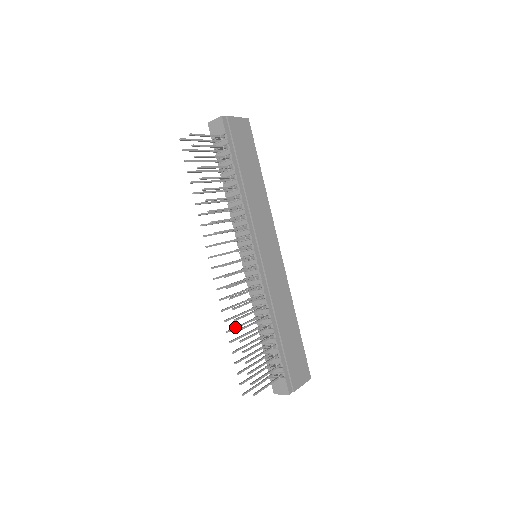
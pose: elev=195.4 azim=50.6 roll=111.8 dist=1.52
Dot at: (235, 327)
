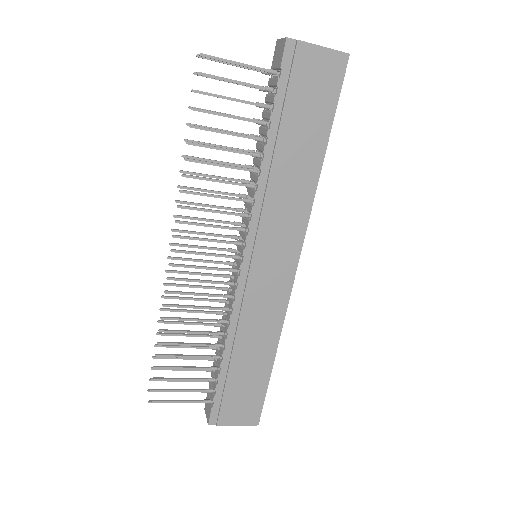
Dot at: (174, 321)
